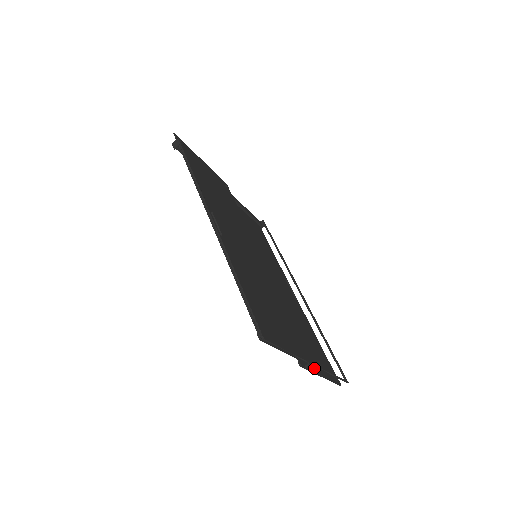
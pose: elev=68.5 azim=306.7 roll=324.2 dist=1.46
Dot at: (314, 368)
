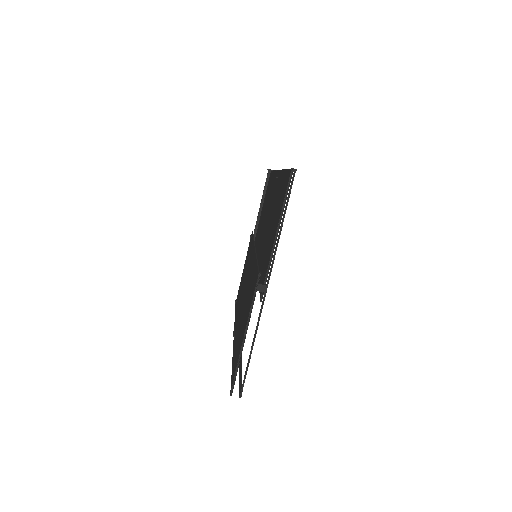
Dot at: (250, 315)
